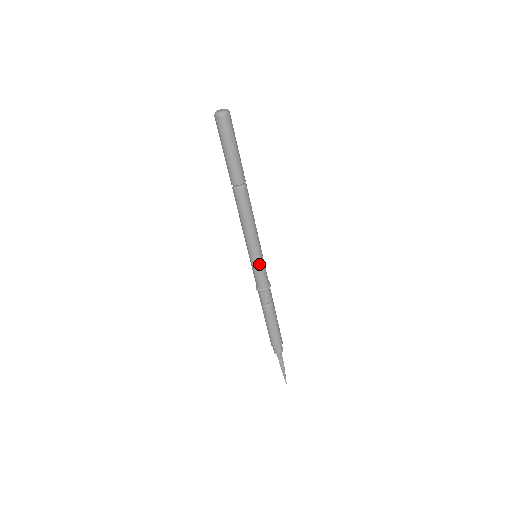
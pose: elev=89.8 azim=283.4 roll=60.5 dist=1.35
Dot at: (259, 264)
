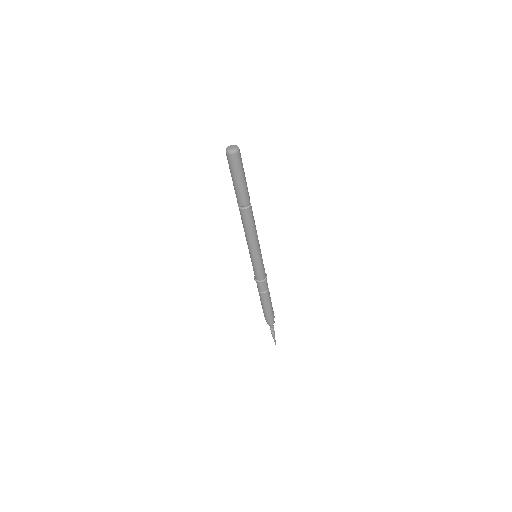
Dot at: (259, 263)
